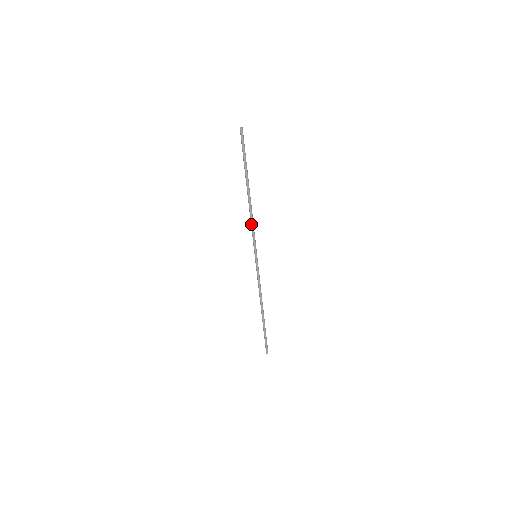
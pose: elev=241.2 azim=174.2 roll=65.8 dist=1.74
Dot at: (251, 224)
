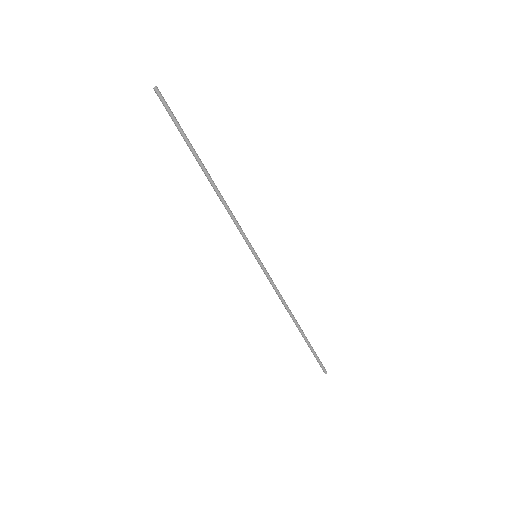
Dot at: (230, 216)
